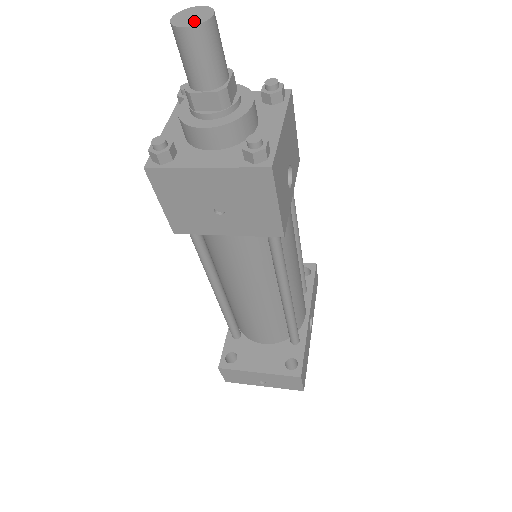
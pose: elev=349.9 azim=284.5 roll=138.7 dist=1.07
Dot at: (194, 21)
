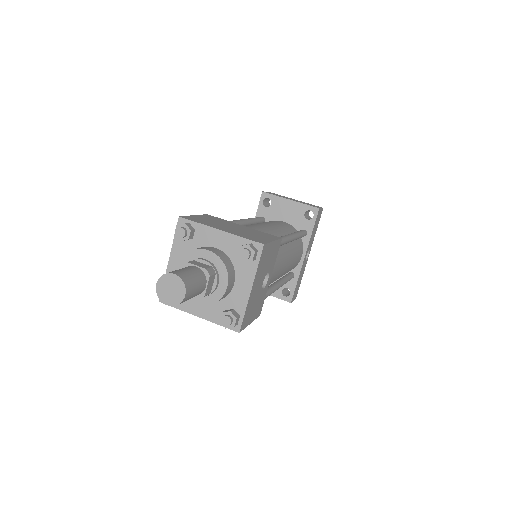
Dot at: (172, 300)
